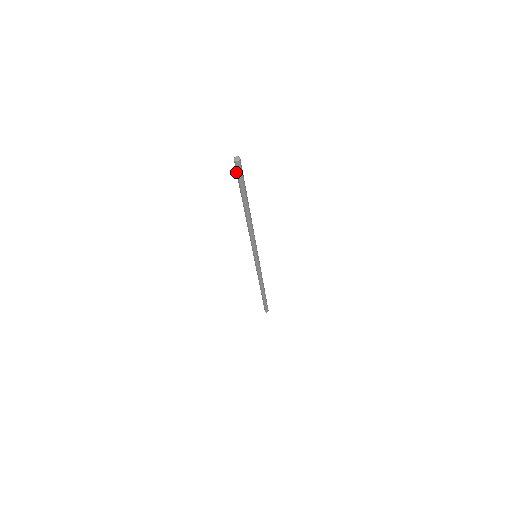
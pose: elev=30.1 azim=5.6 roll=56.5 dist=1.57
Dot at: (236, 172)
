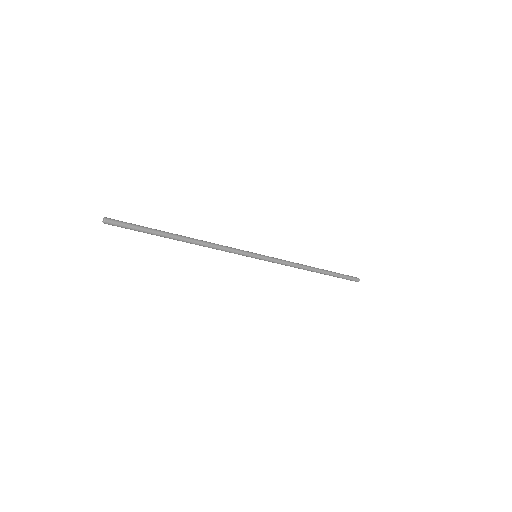
Dot at: (120, 226)
